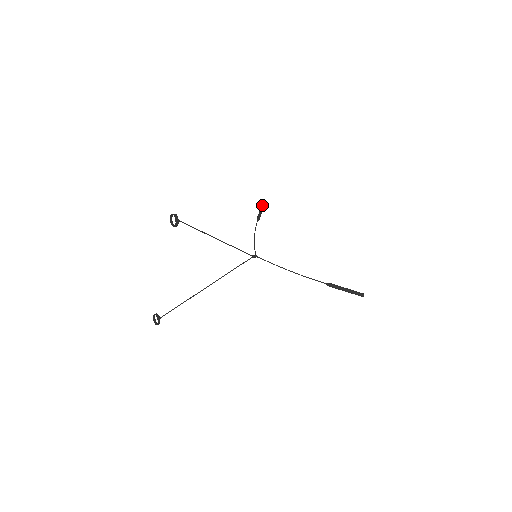
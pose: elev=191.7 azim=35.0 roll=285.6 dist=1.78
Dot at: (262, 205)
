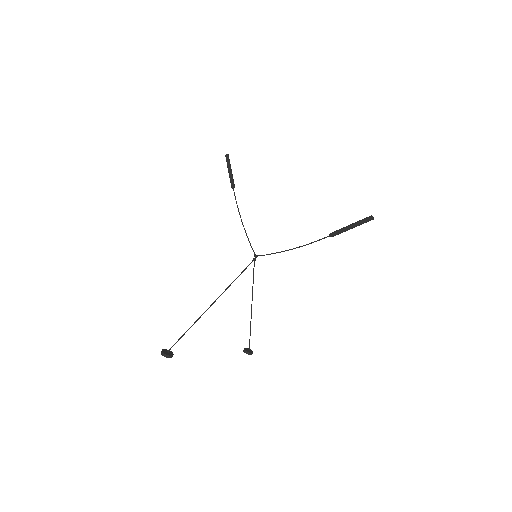
Dot at: (225, 156)
